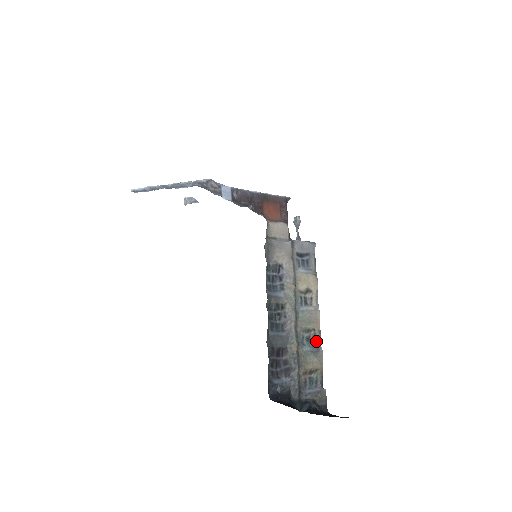
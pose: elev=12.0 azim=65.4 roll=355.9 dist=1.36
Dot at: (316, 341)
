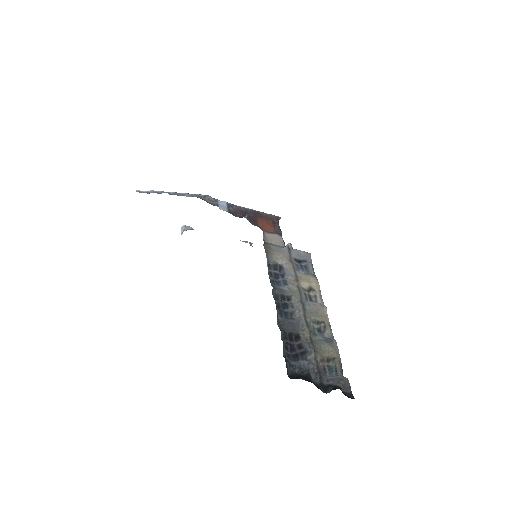
Dot at: (328, 333)
